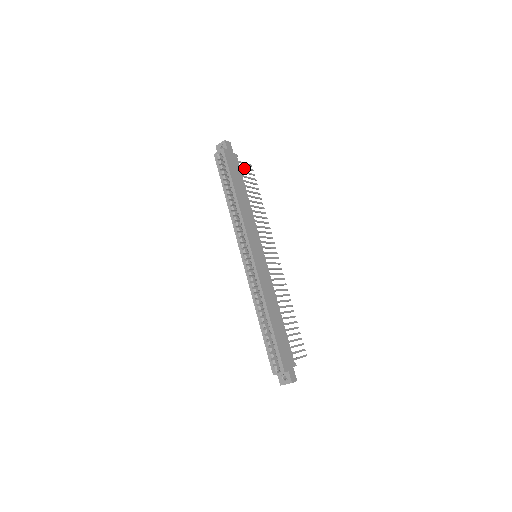
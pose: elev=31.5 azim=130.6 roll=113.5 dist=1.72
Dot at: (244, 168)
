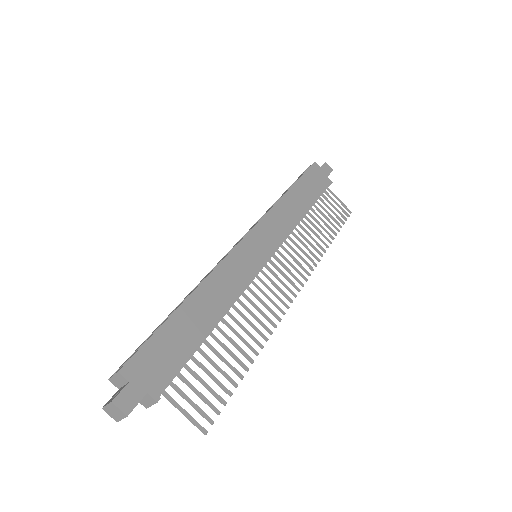
Dot at: (334, 201)
